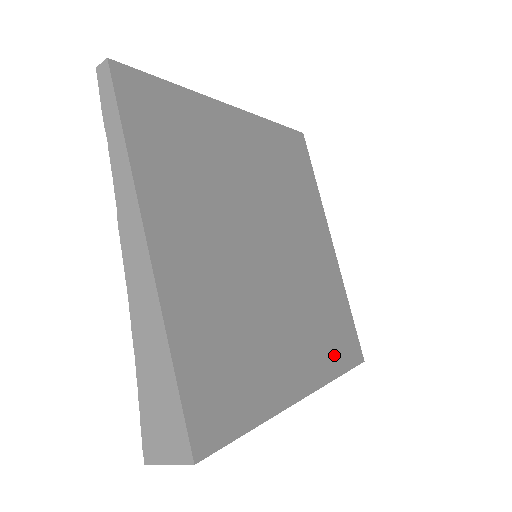
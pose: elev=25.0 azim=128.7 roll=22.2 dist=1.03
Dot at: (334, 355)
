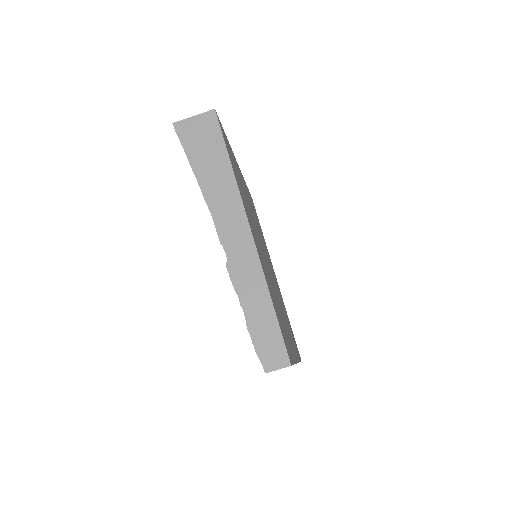
Dot at: (273, 300)
